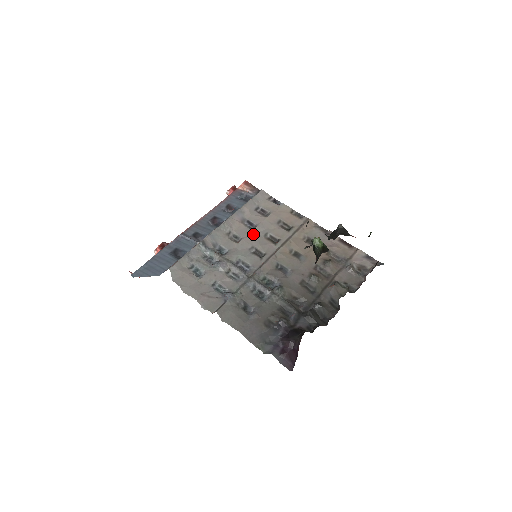
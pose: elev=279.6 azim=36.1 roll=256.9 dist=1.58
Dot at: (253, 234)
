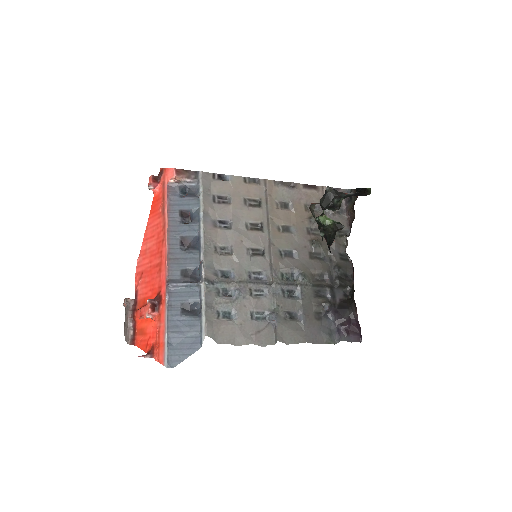
Dot at: (237, 234)
